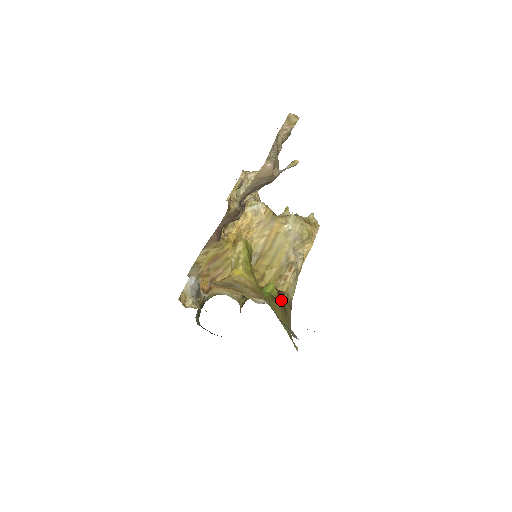
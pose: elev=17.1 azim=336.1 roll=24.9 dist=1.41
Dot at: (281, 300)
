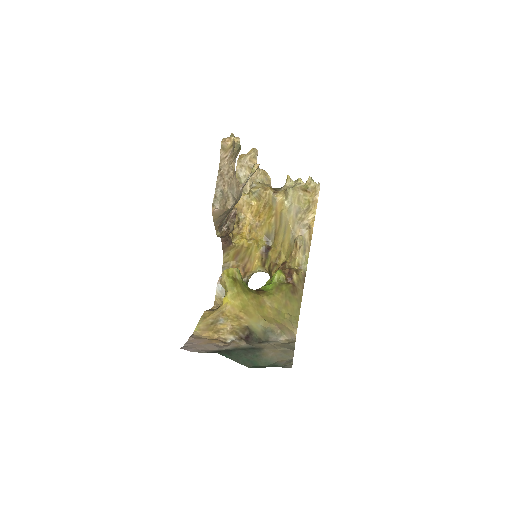
Dot at: (290, 280)
